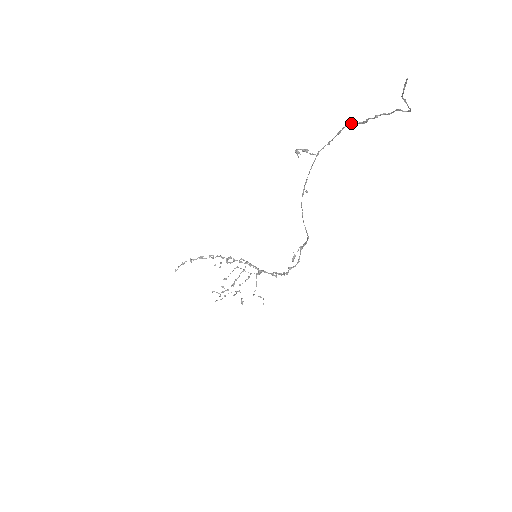
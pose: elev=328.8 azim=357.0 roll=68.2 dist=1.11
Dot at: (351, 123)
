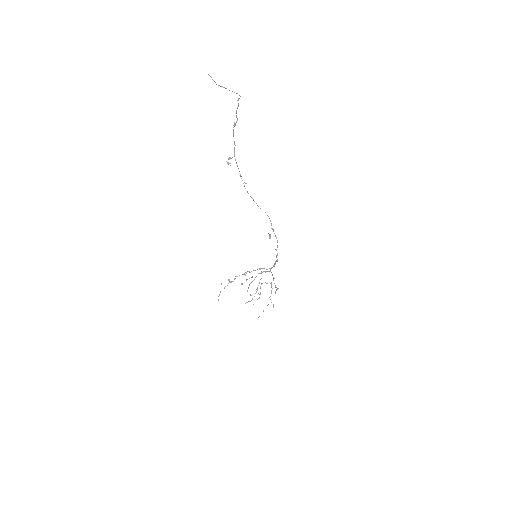
Dot at: (234, 126)
